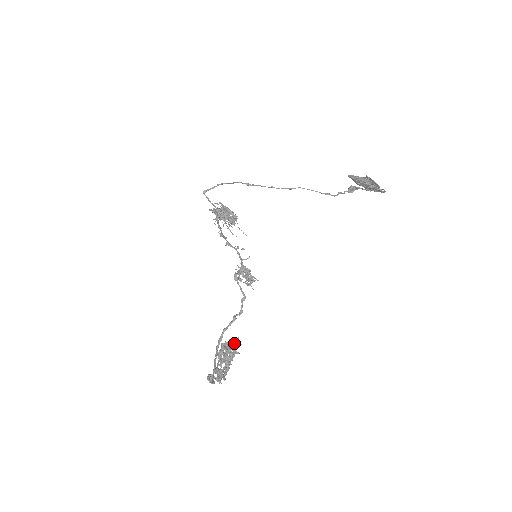
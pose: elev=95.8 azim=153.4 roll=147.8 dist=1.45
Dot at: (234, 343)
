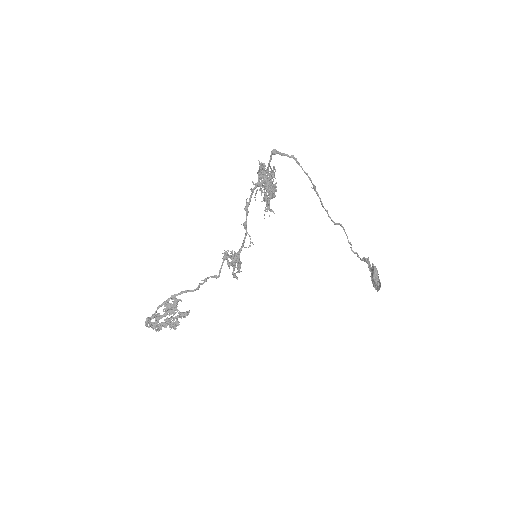
Dot at: (185, 316)
